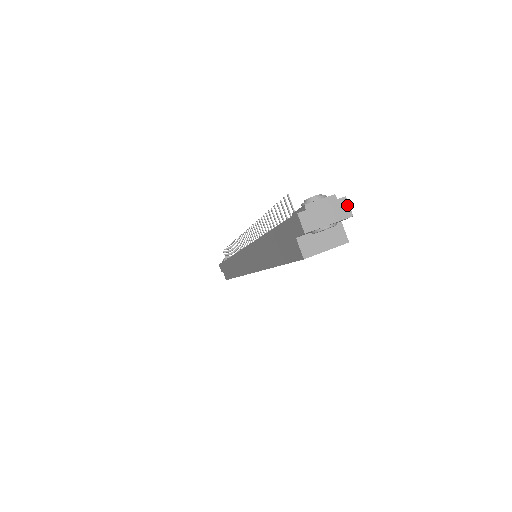
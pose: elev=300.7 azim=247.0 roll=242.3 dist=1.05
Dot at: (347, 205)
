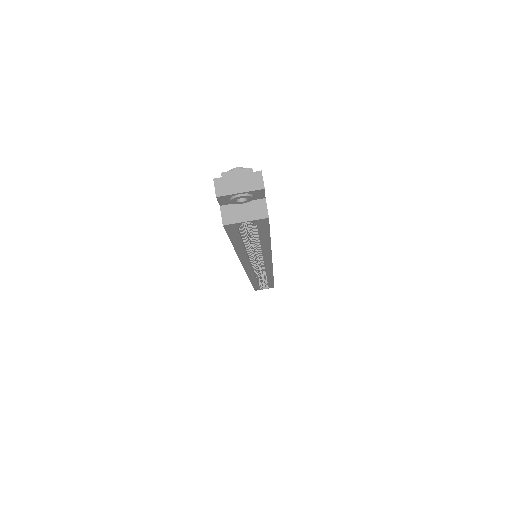
Dot at: (261, 178)
